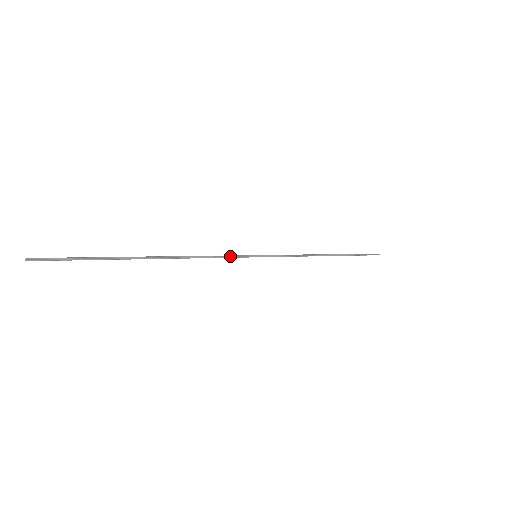
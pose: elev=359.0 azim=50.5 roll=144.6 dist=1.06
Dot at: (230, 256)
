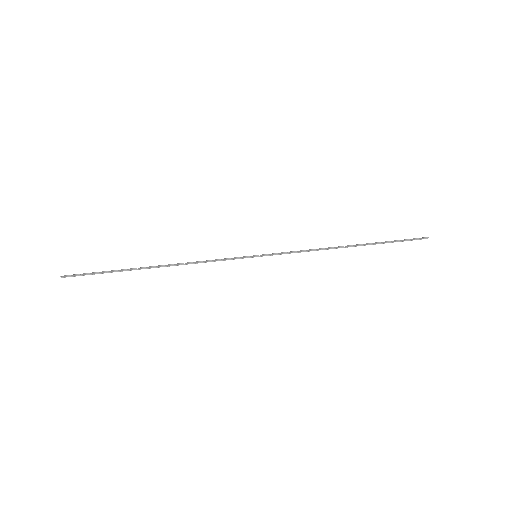
Dot at: (228, 259)
